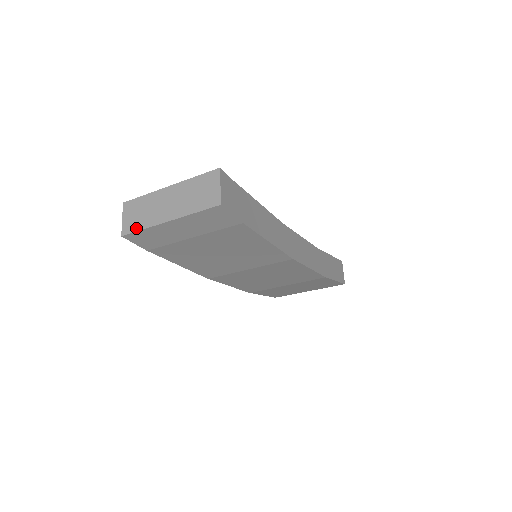
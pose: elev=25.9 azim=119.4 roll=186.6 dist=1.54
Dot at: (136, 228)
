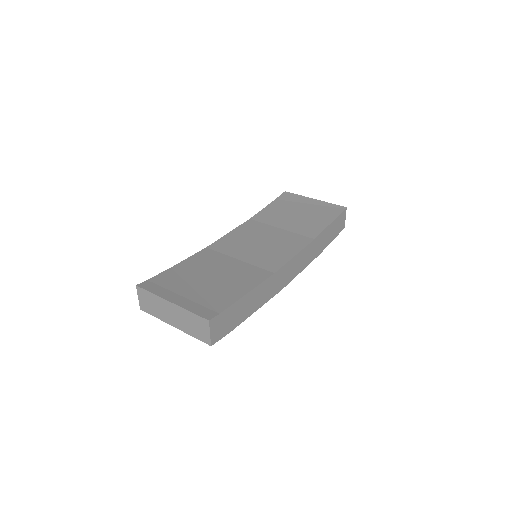
Dot at: (150, 313)
